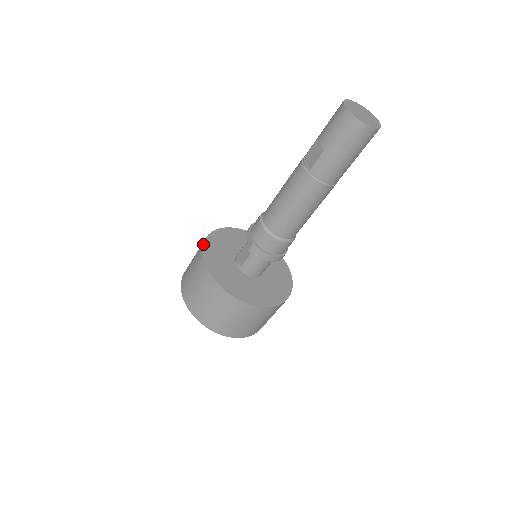
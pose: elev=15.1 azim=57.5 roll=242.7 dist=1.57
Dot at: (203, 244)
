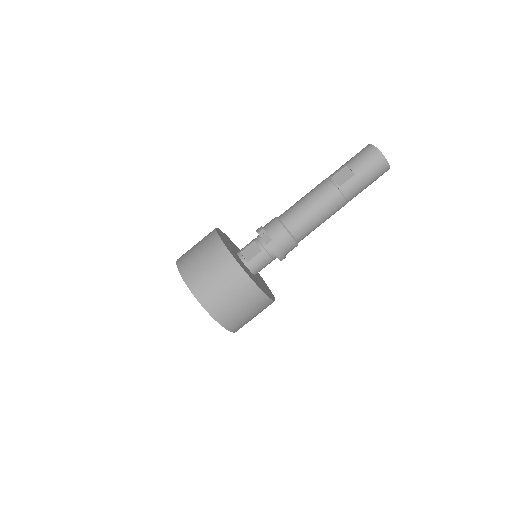
Dot at: (219, 235)
